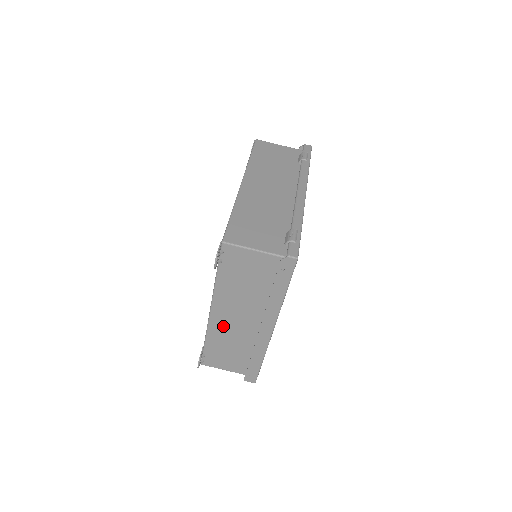
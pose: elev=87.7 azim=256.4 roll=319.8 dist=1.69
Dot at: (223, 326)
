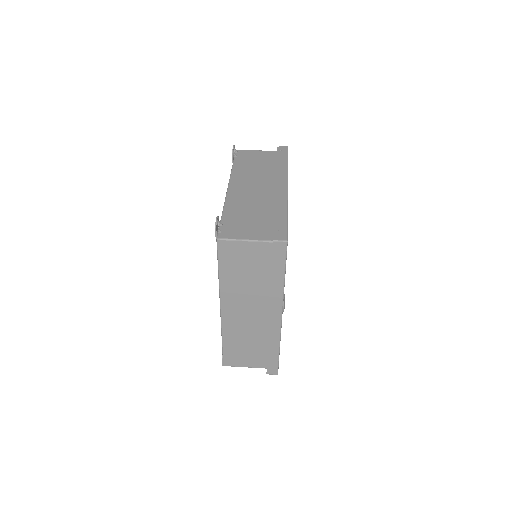
Dot at: (241, 196)
